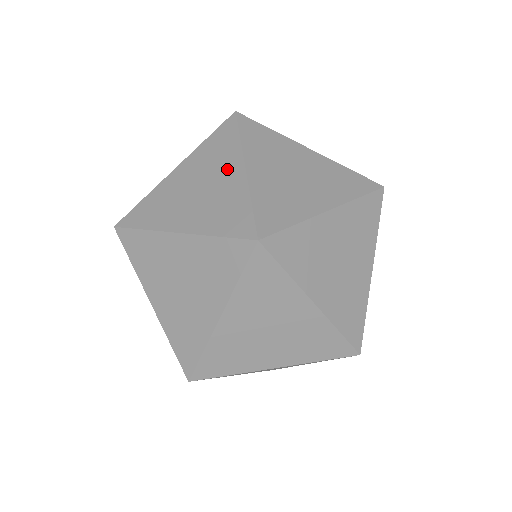
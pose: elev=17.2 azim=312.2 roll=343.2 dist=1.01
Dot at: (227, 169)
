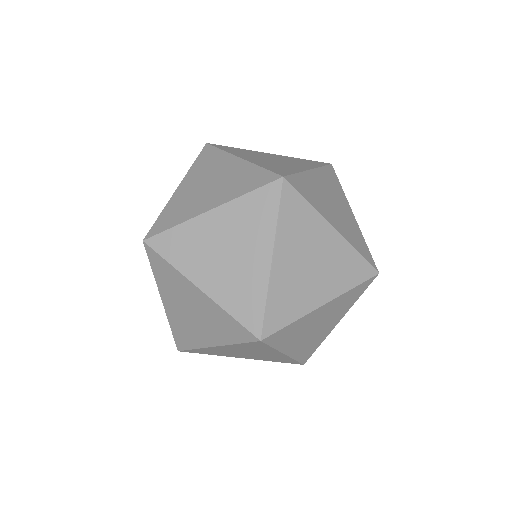
Dot at: (256, 249)
